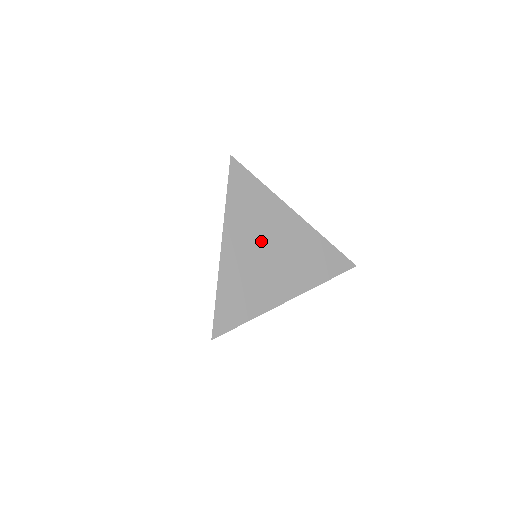
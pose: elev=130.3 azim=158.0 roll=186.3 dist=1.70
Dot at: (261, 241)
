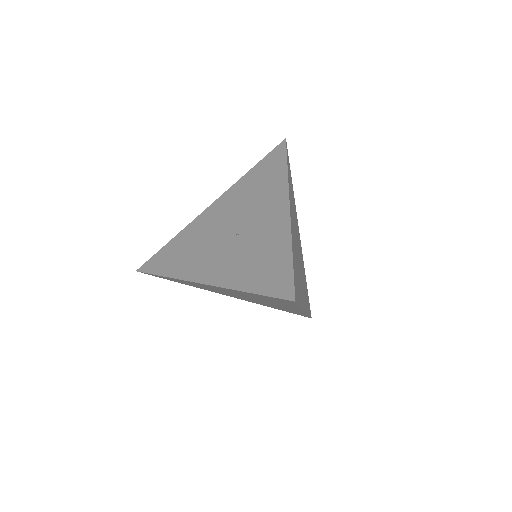
Dot at: (296, 233)
